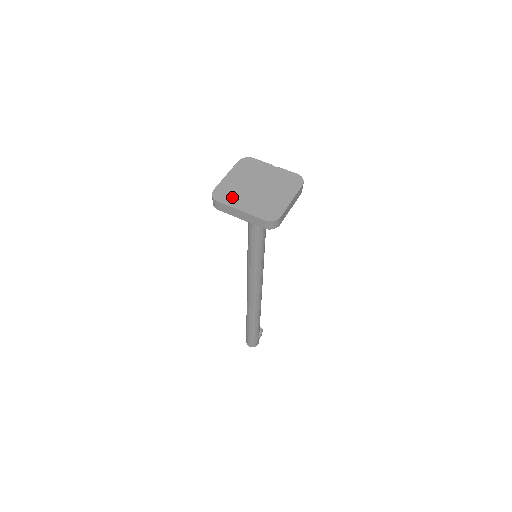
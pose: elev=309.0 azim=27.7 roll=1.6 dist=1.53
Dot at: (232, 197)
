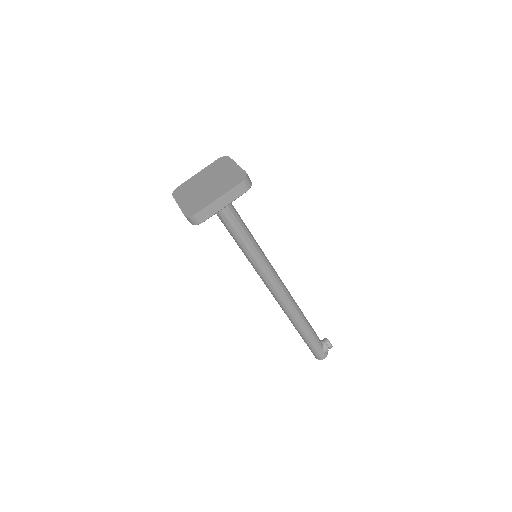
Dot at: (184, 193)
